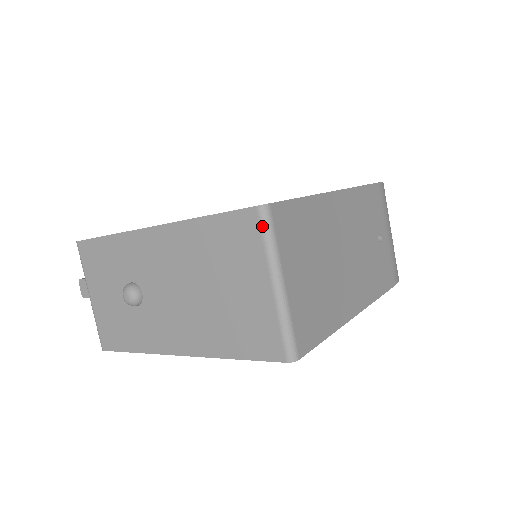
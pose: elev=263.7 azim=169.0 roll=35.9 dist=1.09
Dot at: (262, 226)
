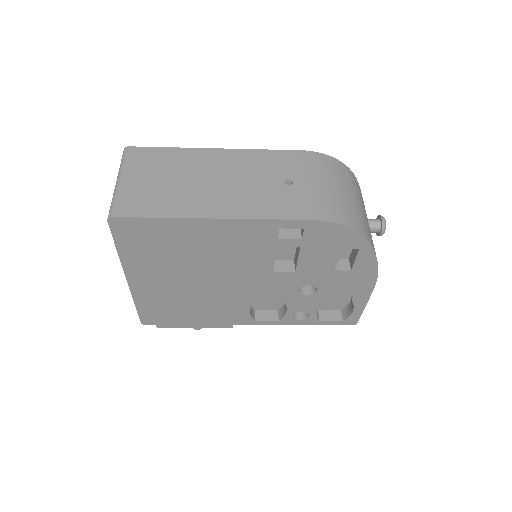
Dot at: (122, 158)
